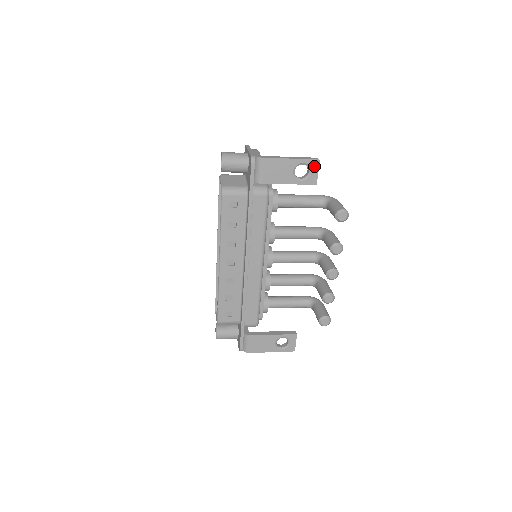
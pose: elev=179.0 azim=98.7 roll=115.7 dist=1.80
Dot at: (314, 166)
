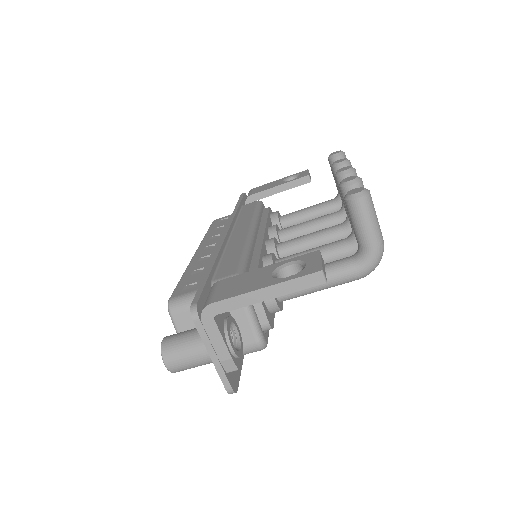
Dot at: (303, 173)
